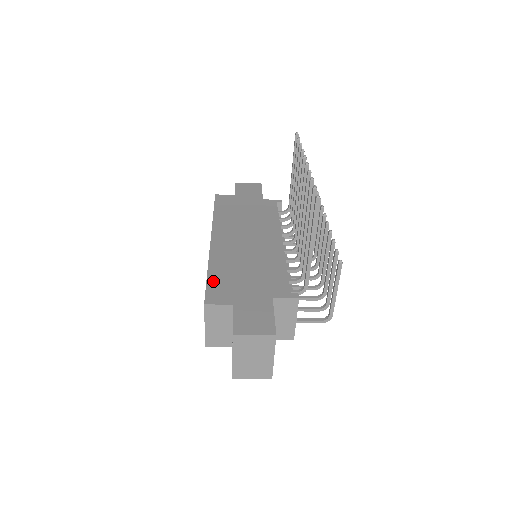
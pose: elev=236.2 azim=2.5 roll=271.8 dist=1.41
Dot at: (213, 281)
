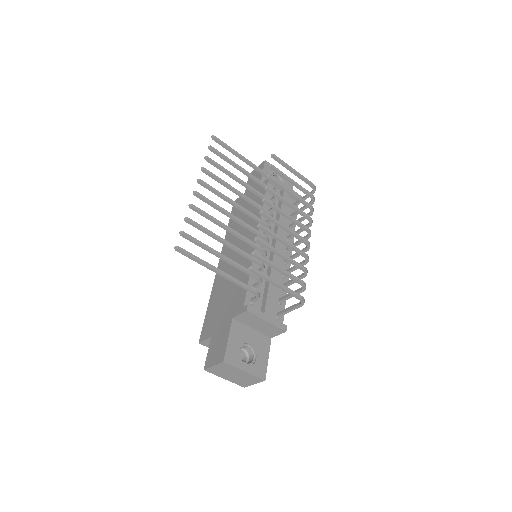
Dot at: (208, 315)
